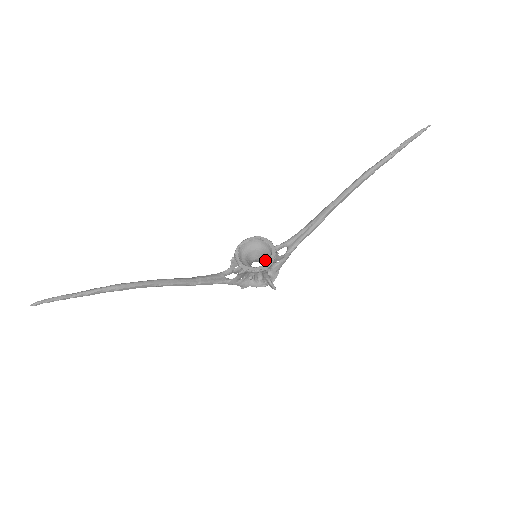
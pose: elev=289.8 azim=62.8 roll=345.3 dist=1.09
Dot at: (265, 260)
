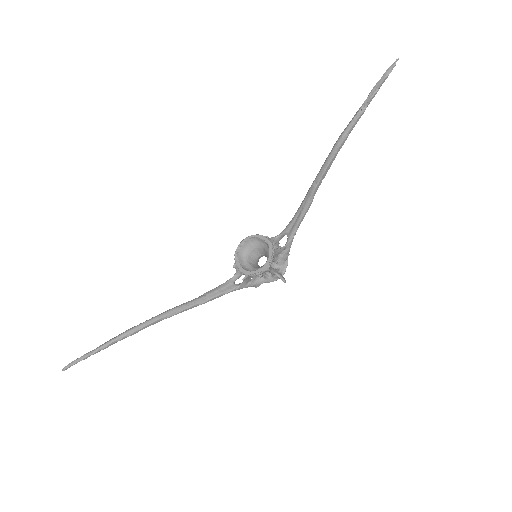
Dot at: occluded
